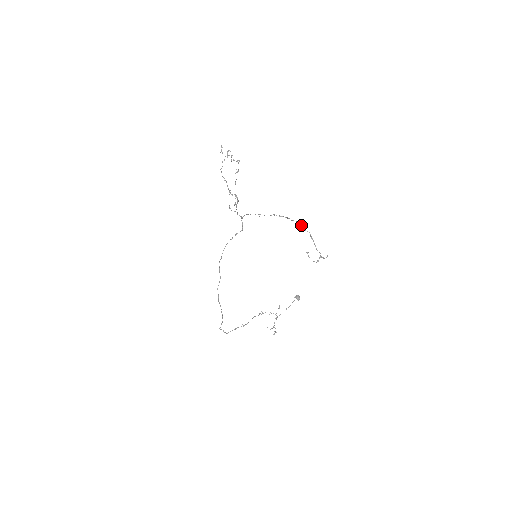
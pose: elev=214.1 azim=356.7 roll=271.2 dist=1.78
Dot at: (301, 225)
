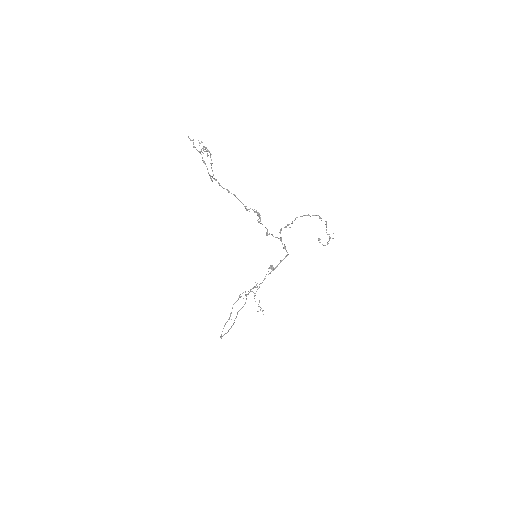
Dot at: (320, 217)
